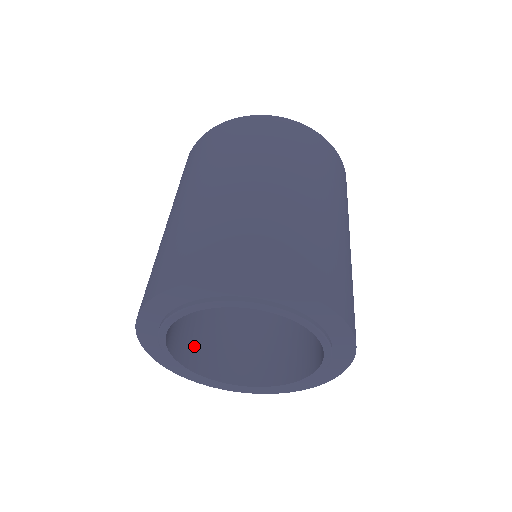
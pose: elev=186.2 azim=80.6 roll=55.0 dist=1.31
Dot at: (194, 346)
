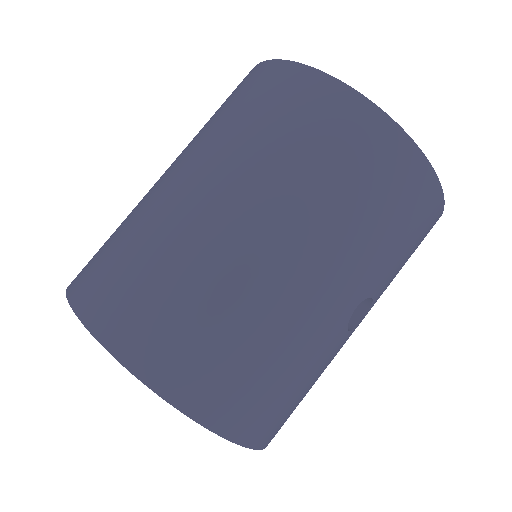
Dot at: occluded
